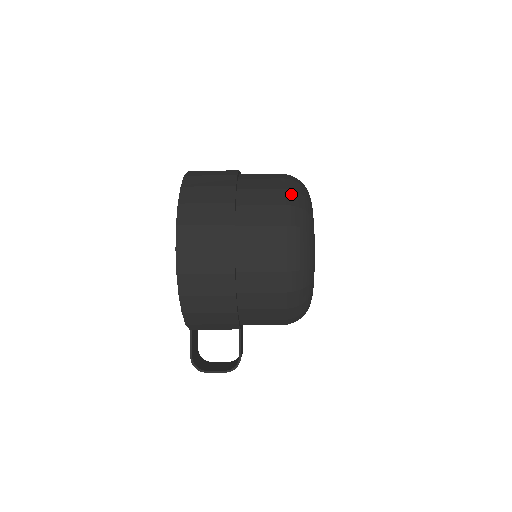
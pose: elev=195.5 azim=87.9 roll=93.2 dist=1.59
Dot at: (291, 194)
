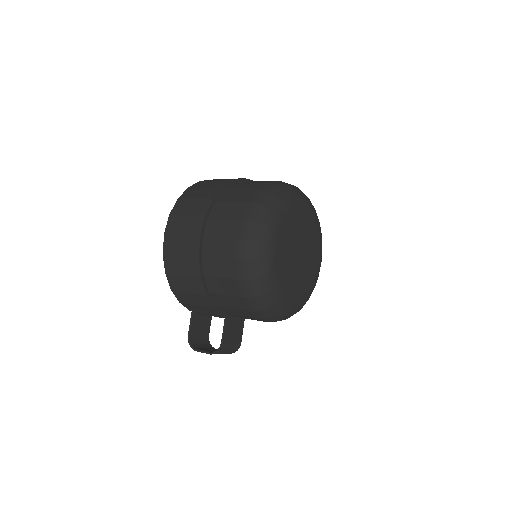
Dot at: (261, 194)
